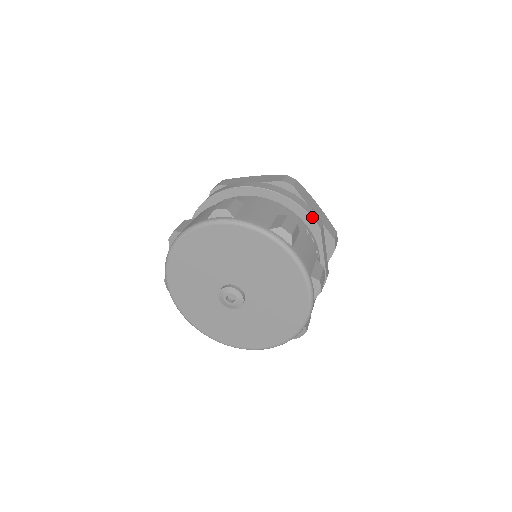
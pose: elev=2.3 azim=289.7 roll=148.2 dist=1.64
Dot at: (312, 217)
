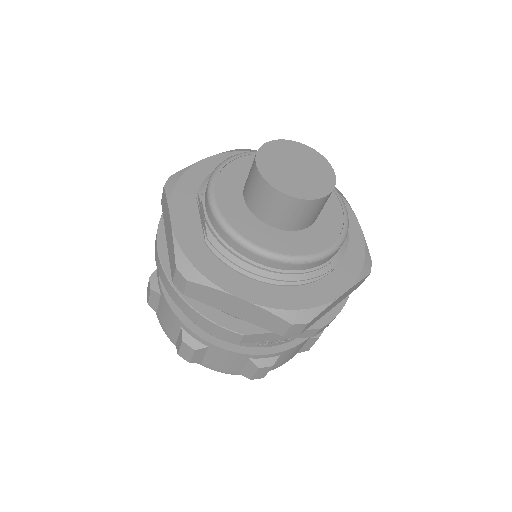
Dot at: occluded
